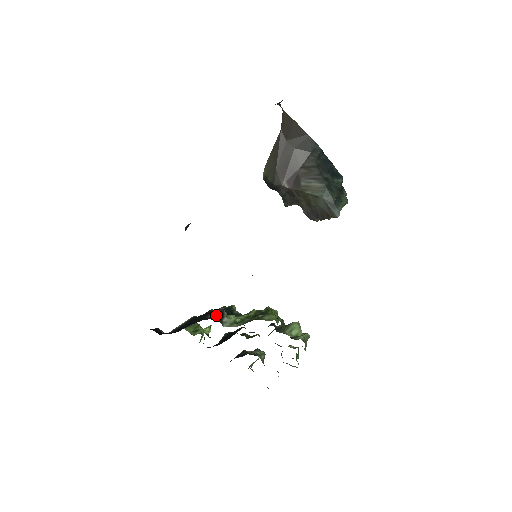
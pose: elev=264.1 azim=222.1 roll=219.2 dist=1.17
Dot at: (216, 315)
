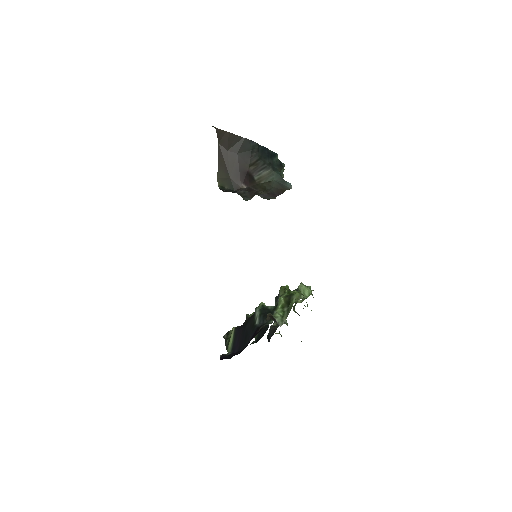
Dot at: (260, 319)
